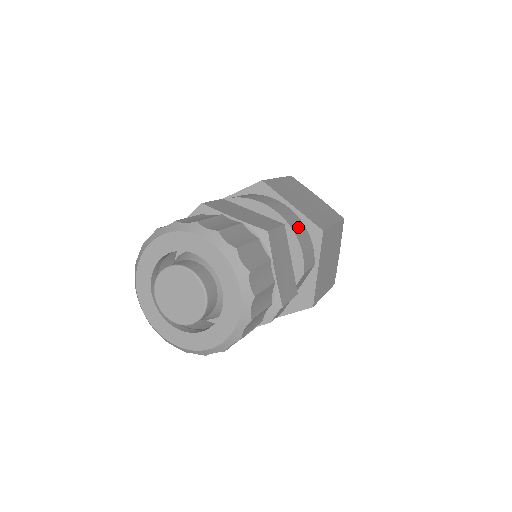
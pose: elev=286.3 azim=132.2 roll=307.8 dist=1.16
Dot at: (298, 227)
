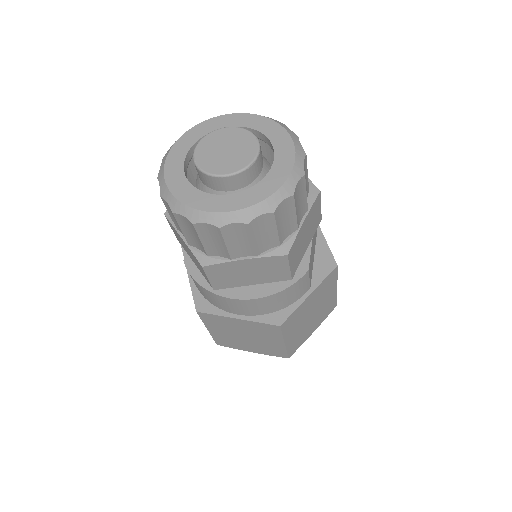
Dot at: occluded
